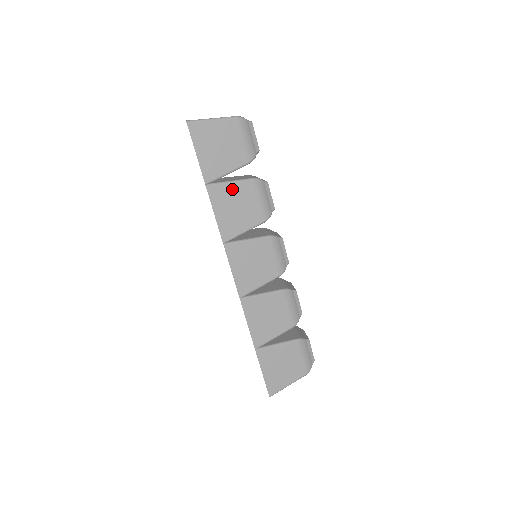
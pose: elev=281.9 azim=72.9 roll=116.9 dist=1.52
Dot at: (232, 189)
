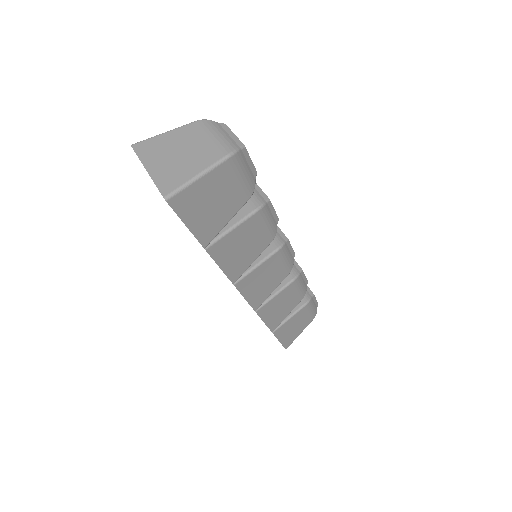
Dot at: (235, 235)
